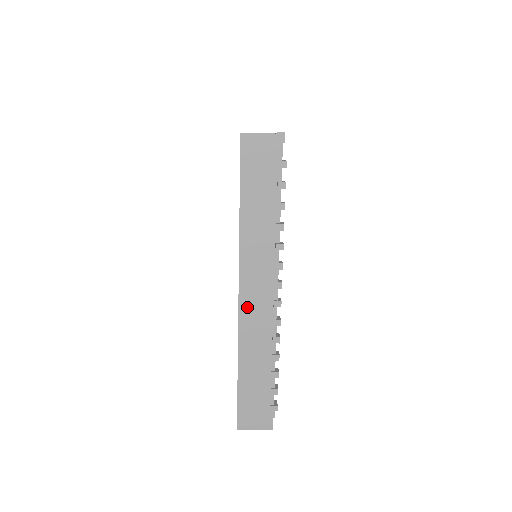
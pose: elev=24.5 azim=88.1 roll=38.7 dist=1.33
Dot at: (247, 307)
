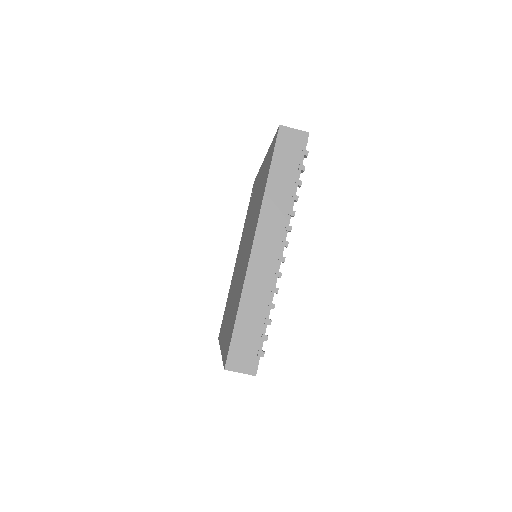
Dot at: (257, 257)
